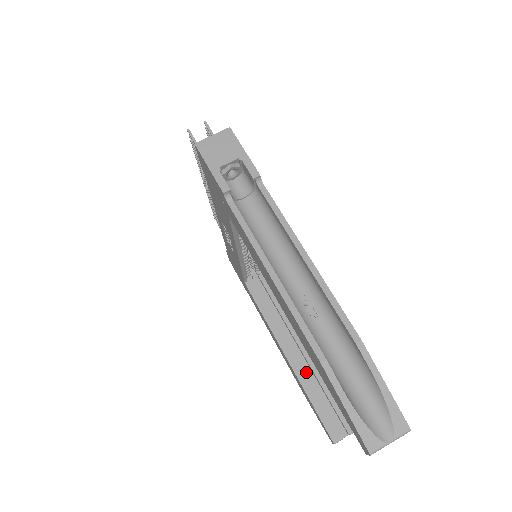
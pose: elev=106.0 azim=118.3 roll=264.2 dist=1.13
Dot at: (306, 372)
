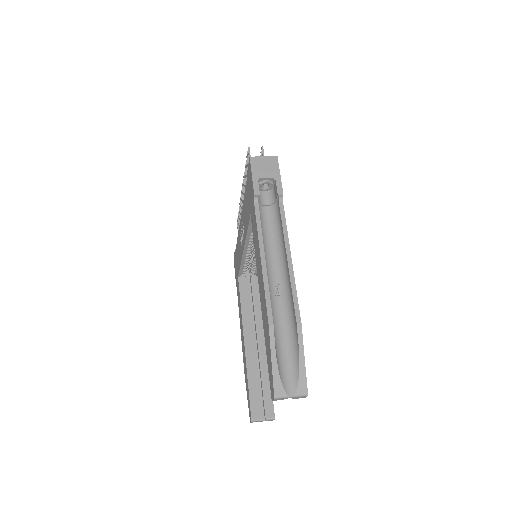
Dot at: (254, 361)
